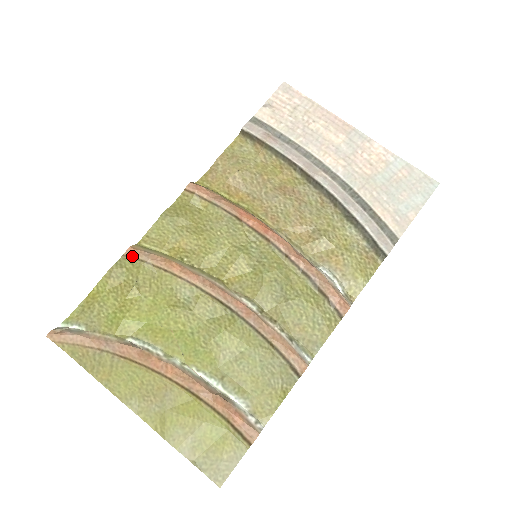
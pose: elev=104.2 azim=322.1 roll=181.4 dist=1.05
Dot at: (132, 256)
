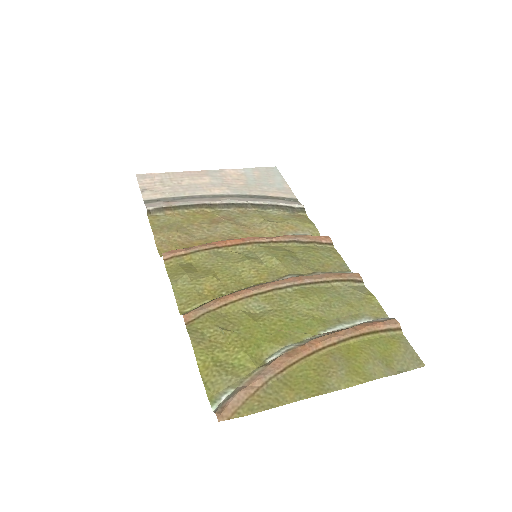
Dot at: (193, 319)
